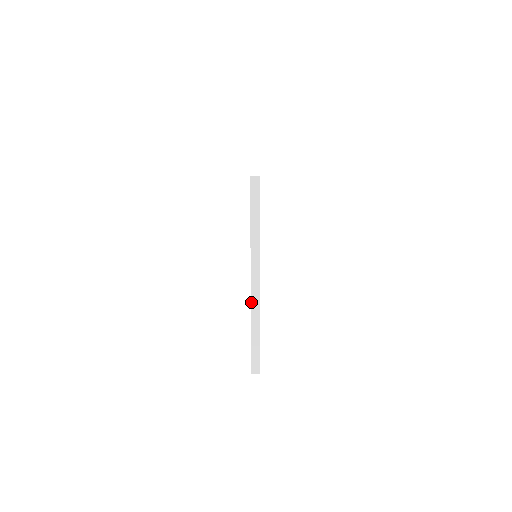
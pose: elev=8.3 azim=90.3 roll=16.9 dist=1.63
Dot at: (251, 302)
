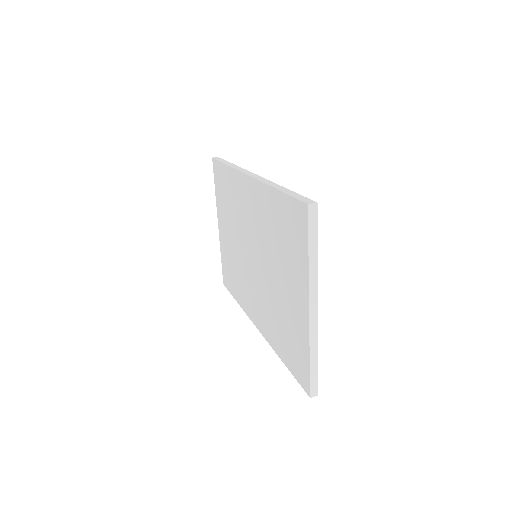
Dot at: (310, 332)
